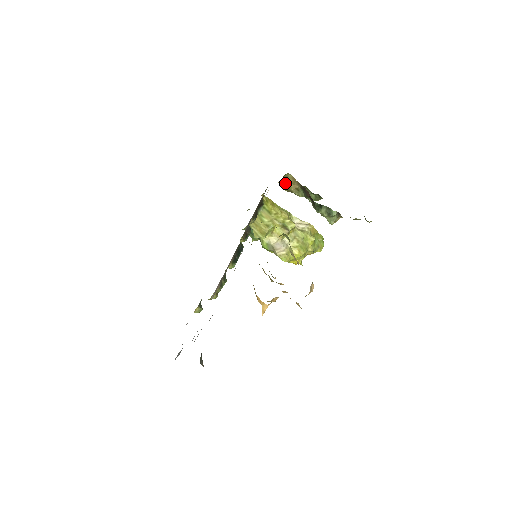
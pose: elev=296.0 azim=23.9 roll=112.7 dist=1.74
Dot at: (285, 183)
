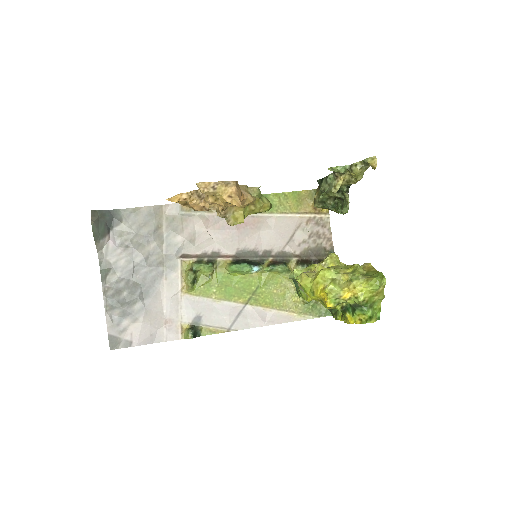
Dot at: occluded
